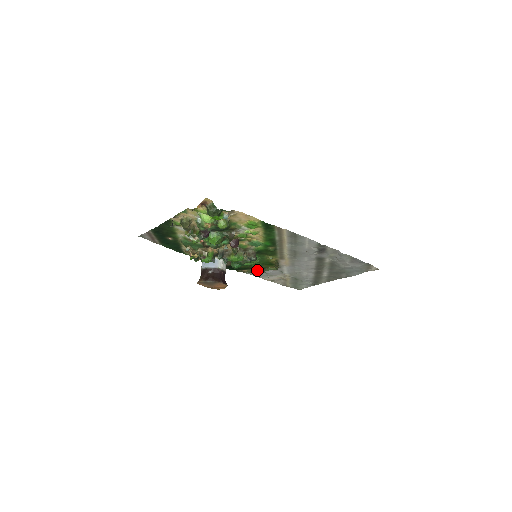
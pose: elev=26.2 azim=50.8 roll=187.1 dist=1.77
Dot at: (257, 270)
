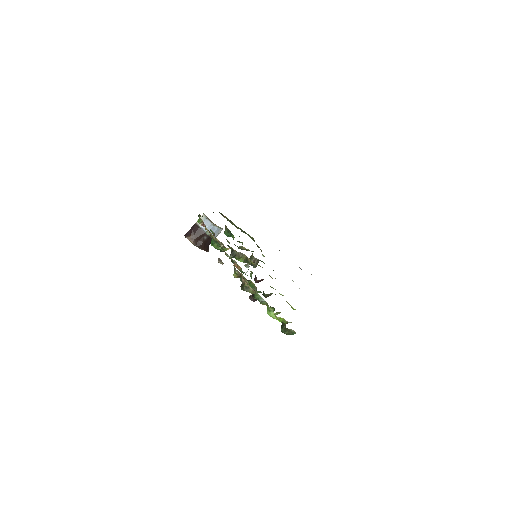
Dot at: occluded
